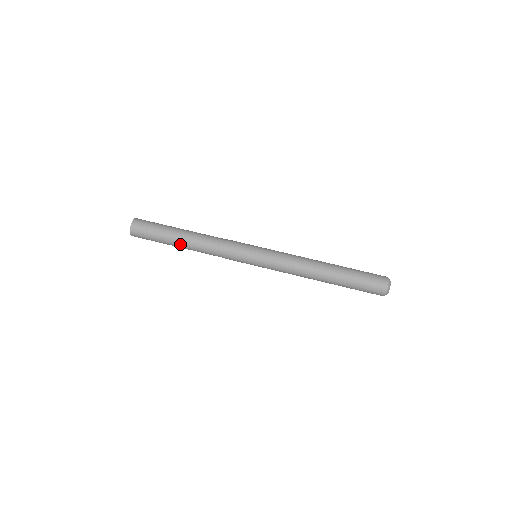
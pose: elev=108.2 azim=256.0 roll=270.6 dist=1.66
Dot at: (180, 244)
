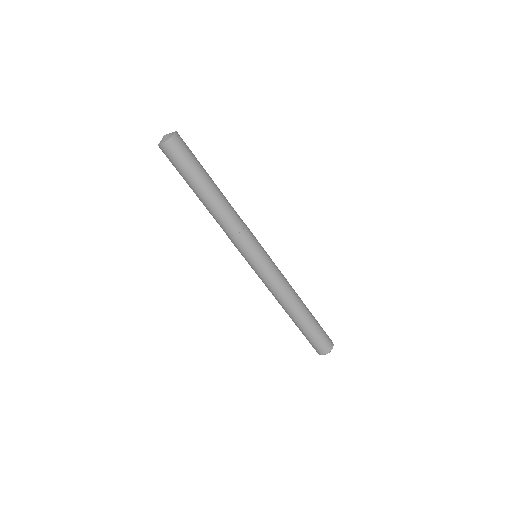
Dot at: (201, 197)
